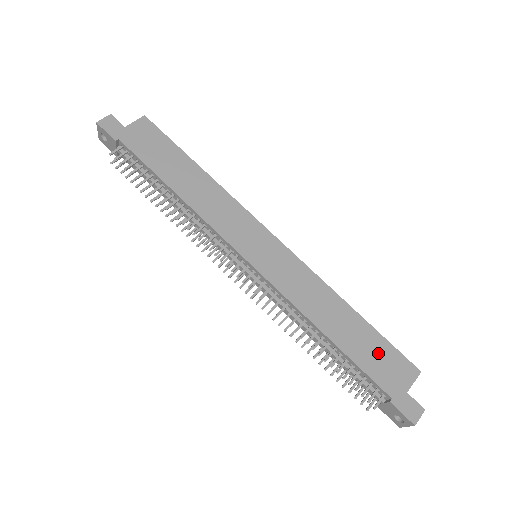
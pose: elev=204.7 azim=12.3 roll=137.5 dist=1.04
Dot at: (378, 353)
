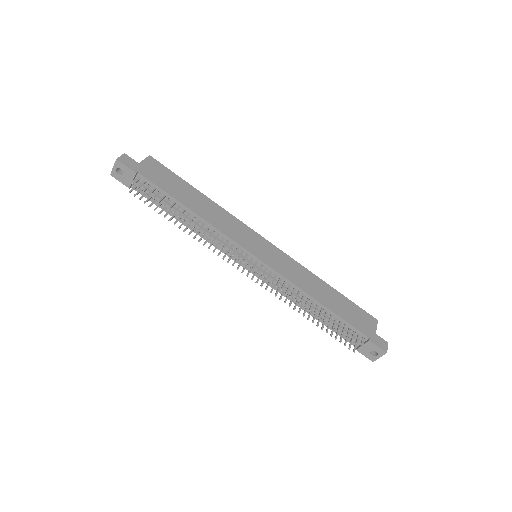
Dot at: (352, 311)
